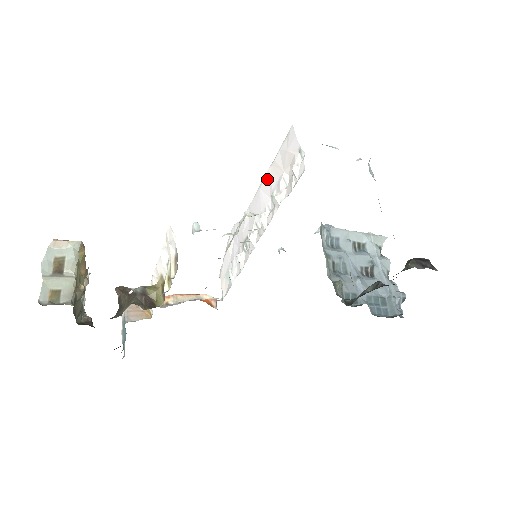
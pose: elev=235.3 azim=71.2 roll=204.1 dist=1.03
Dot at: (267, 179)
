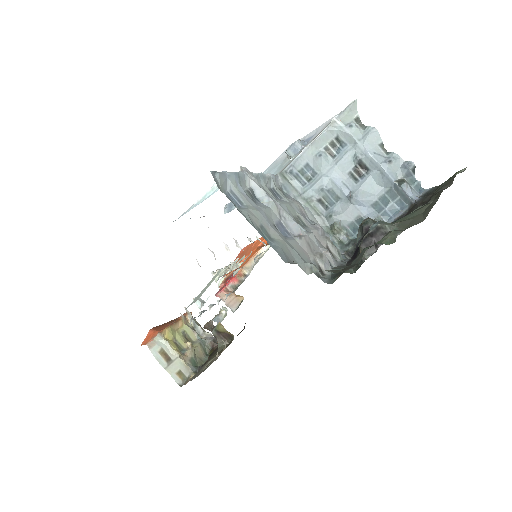
Dot at: occluded
